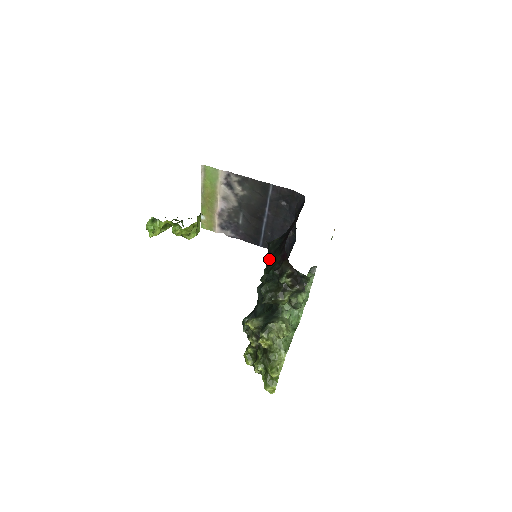
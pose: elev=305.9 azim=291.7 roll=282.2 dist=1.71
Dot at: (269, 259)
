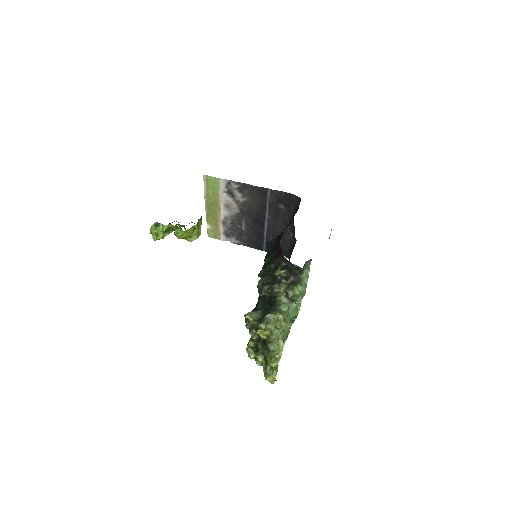
Dot at: (267, 257)
